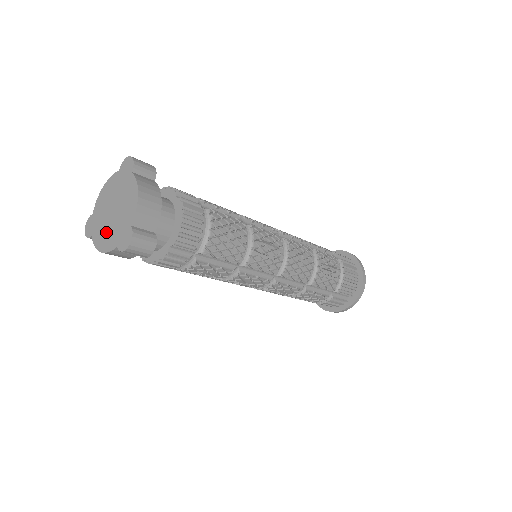
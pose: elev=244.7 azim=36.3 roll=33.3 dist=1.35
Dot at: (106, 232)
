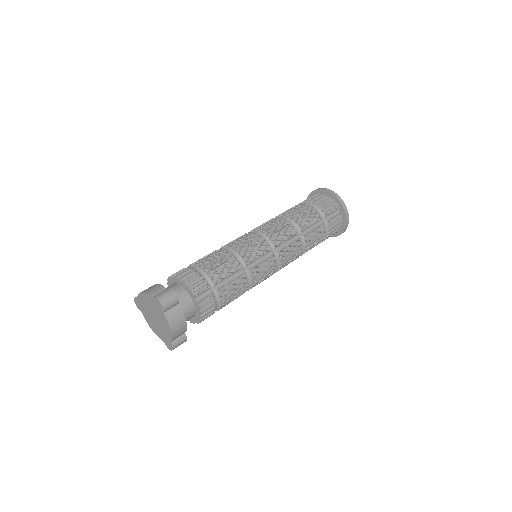
Dot at: (153, 324)
